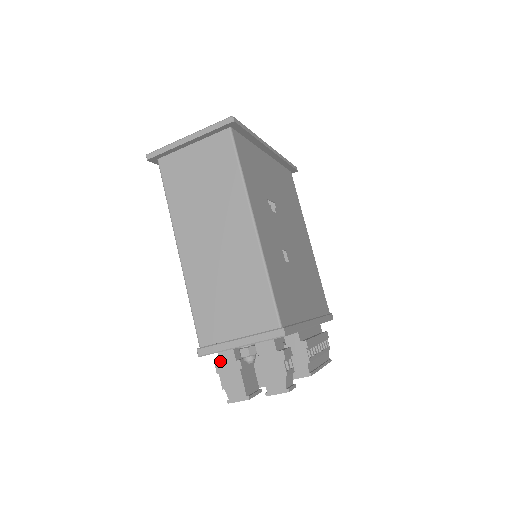
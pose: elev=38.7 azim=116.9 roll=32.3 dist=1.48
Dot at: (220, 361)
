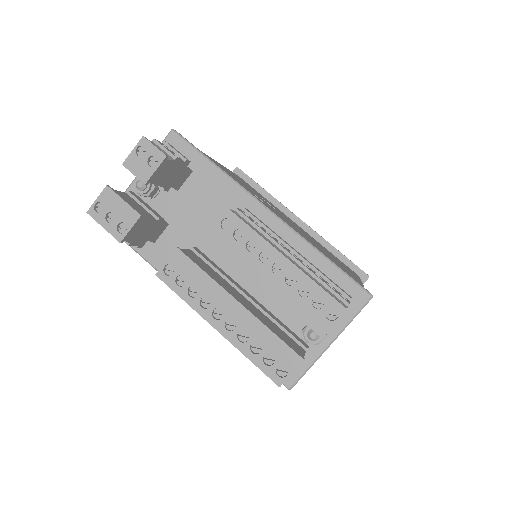
Dot at: occluded
